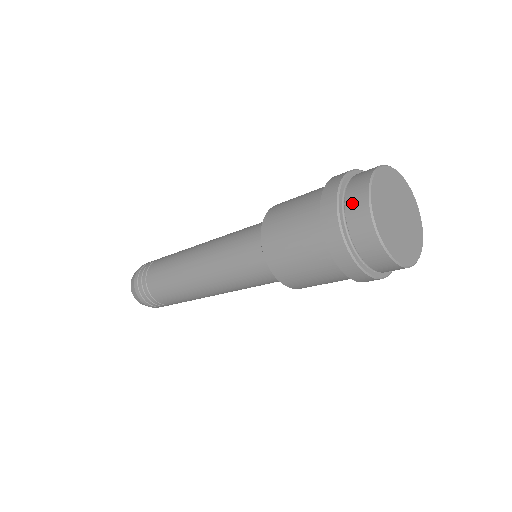
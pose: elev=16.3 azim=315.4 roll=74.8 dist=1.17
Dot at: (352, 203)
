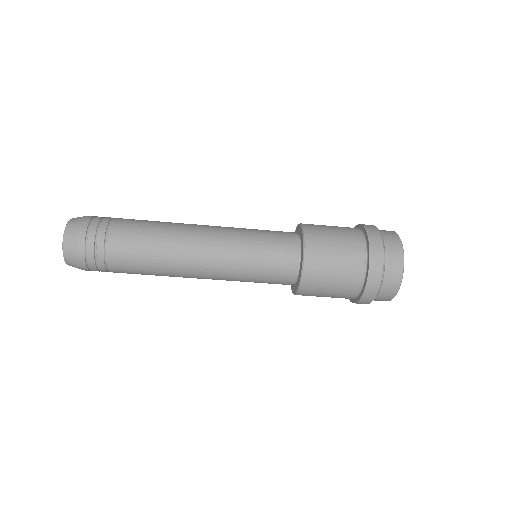
Dot at: (392, 262)
